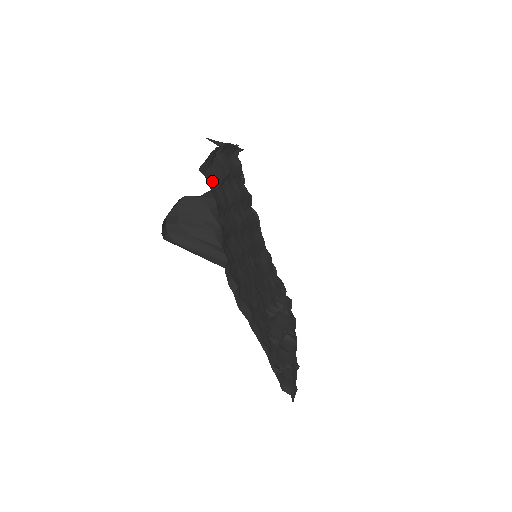
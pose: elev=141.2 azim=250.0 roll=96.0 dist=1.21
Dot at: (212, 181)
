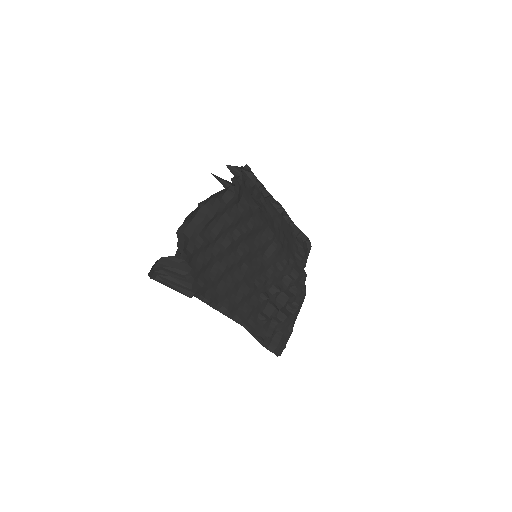
Dot at: (191, 233)
